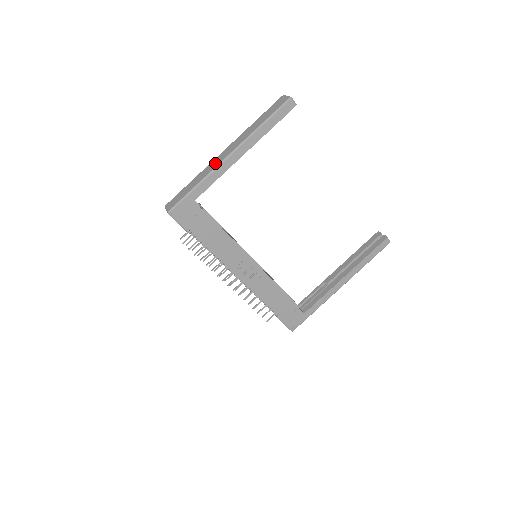
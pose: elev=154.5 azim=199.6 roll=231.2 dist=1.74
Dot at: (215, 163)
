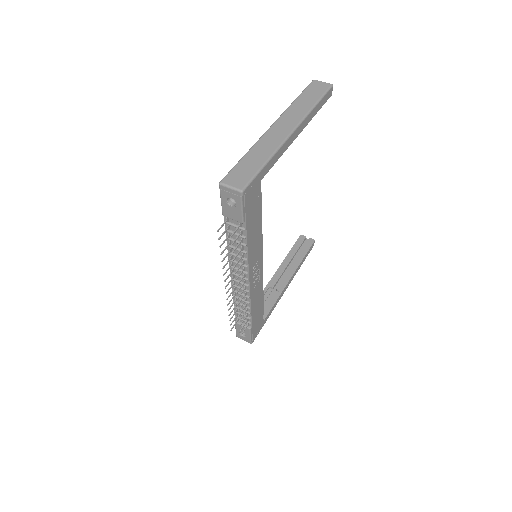
Dot at: (276, 137)
